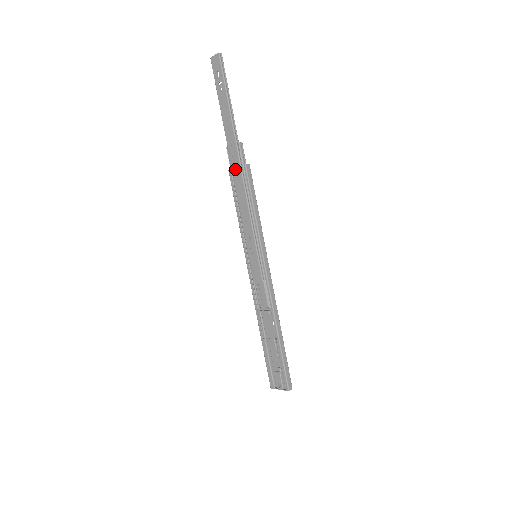
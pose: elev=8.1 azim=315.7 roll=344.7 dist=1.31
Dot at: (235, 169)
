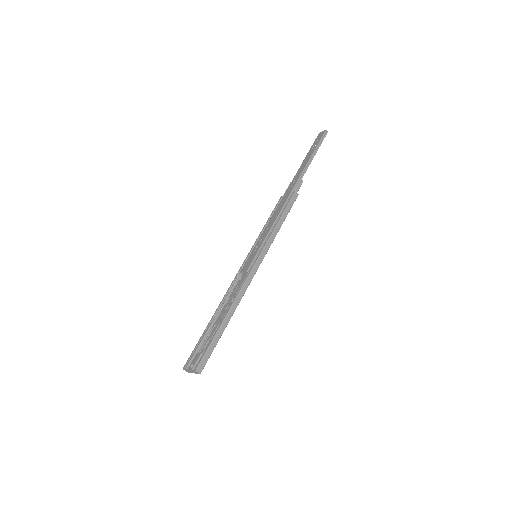
Dot at: (286, 194)
